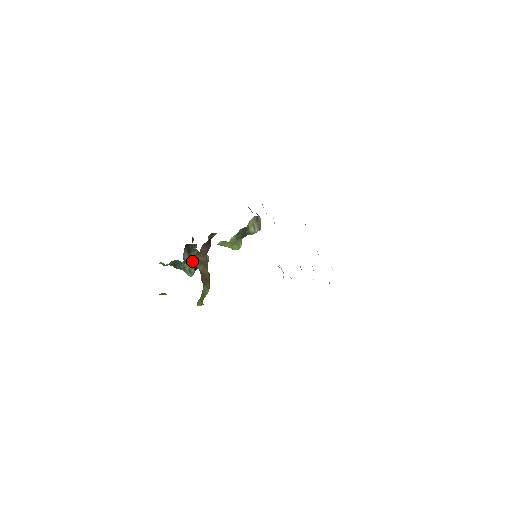
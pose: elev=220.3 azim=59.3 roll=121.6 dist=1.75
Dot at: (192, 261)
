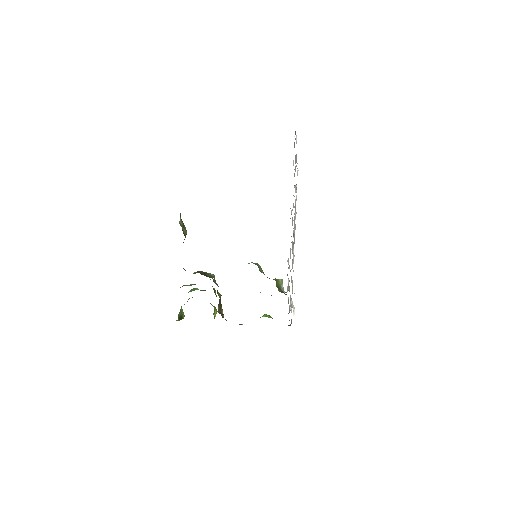
Dot at: occluded
